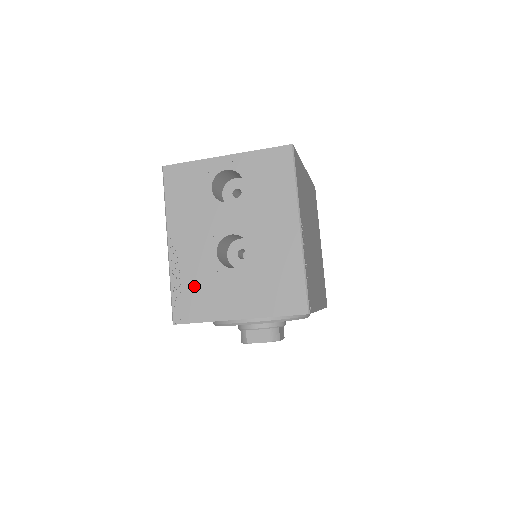
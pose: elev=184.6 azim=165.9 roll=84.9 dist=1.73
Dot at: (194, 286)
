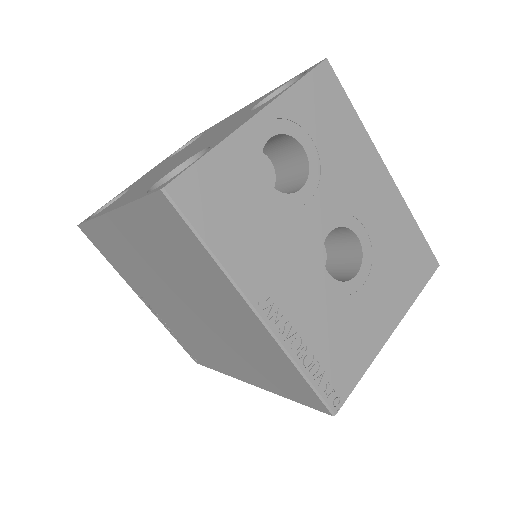
Dot at: (329, 341)
